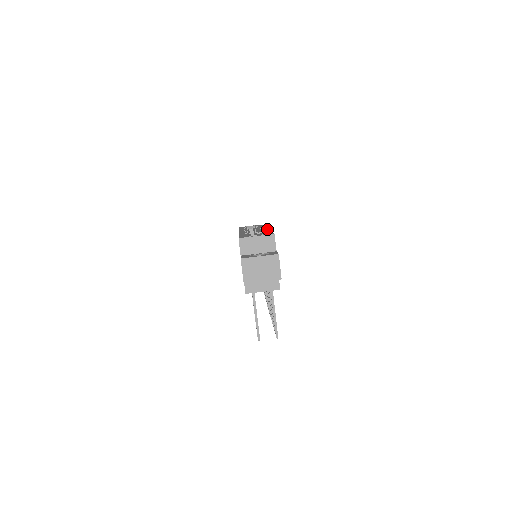
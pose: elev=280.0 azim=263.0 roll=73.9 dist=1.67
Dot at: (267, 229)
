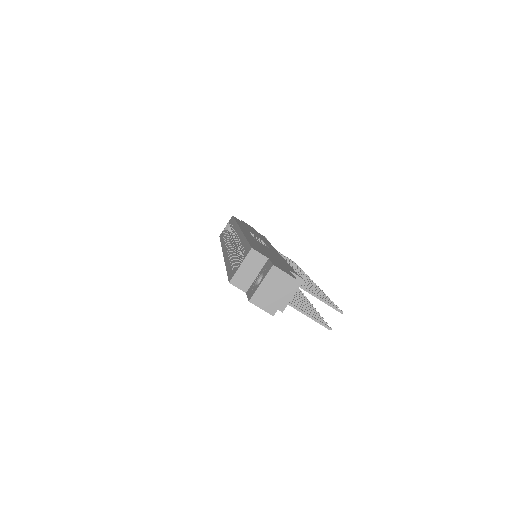
Dot at: (241, 233)
